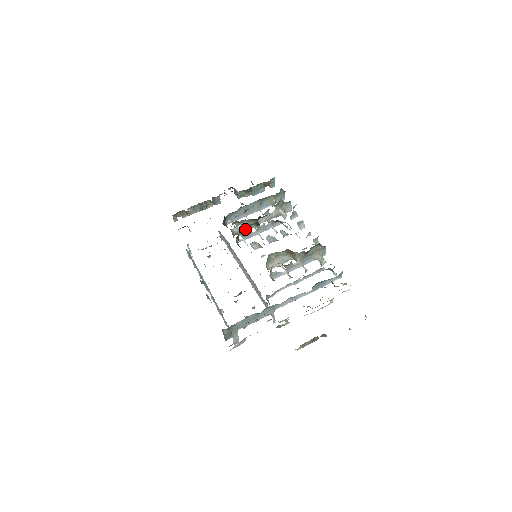
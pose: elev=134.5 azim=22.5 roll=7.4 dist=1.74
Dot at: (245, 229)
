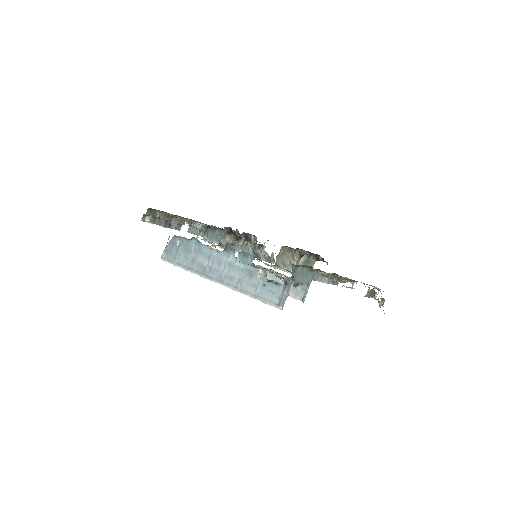
Dot at: occluded
